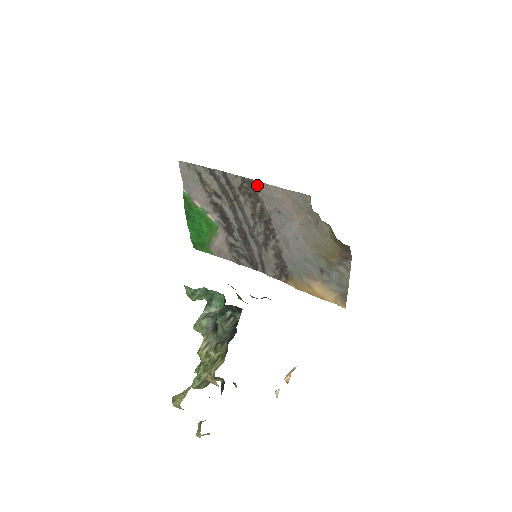
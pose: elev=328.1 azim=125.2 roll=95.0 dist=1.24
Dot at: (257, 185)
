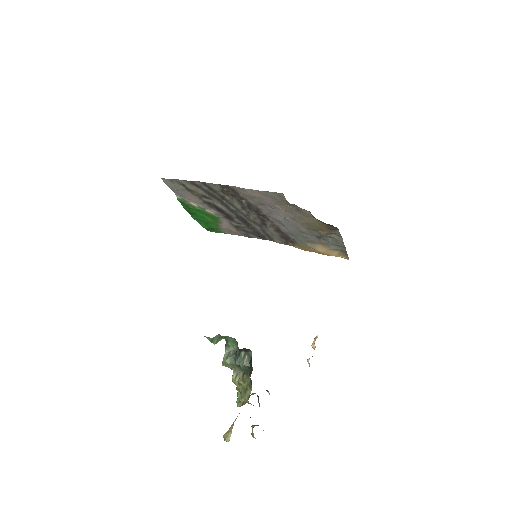
Dot at: (235, 189)
